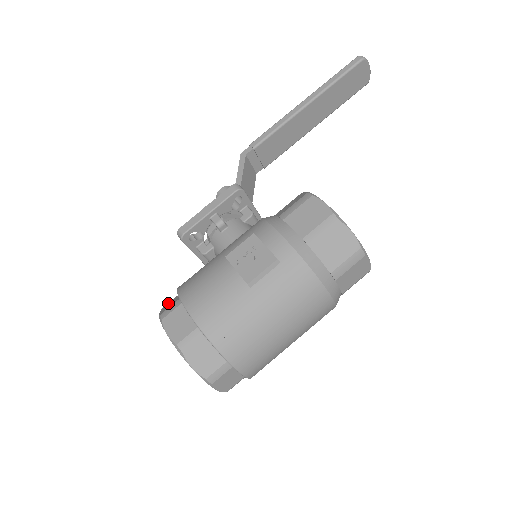
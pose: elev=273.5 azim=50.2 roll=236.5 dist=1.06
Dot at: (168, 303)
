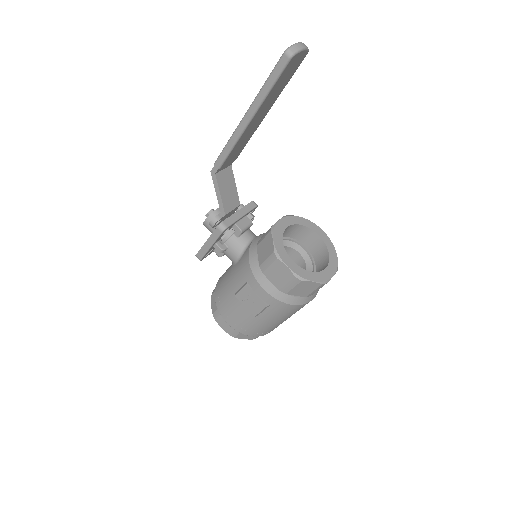
Dot at: (213, 295)
